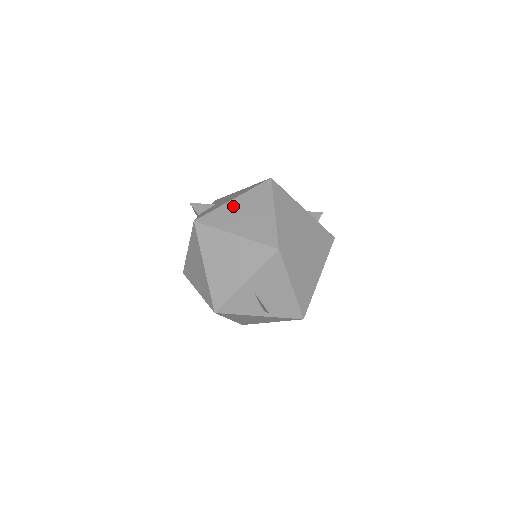
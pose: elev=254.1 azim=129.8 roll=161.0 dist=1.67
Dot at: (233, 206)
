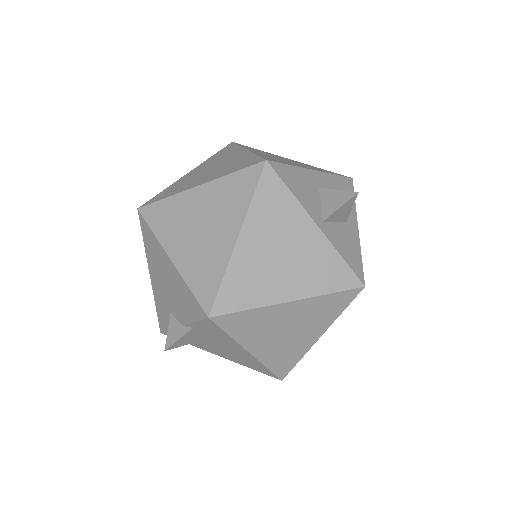
Dot at: occluded
